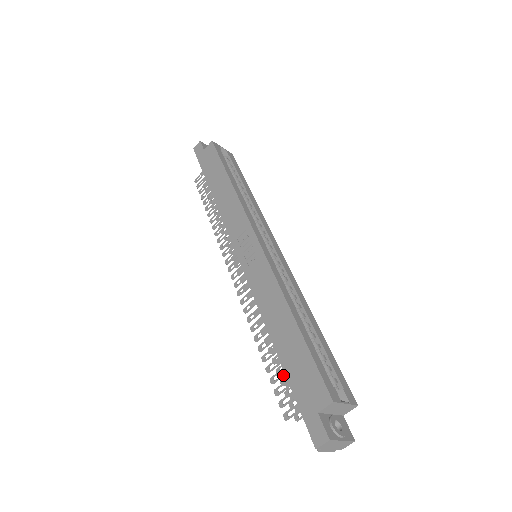
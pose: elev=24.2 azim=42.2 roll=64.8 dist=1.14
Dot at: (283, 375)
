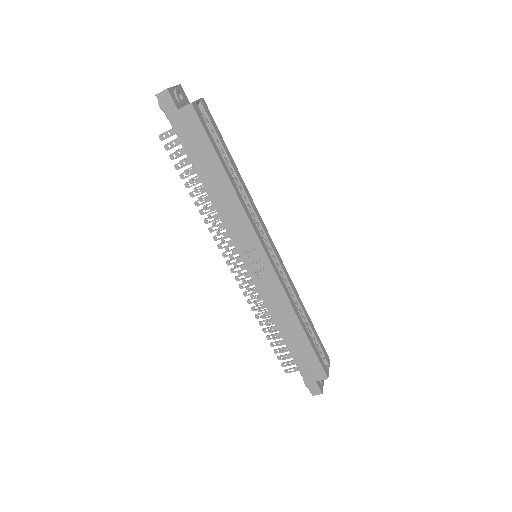
Dot at: occluded
